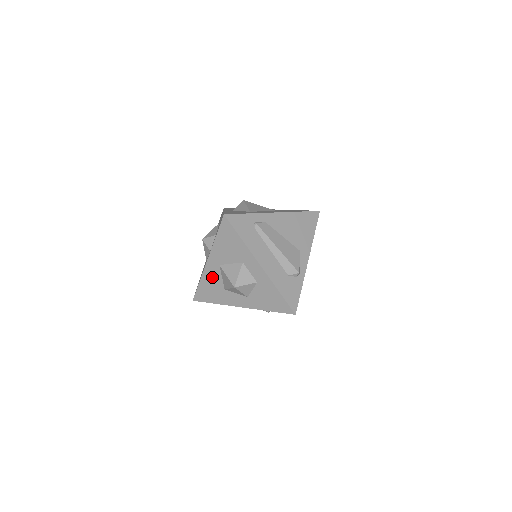
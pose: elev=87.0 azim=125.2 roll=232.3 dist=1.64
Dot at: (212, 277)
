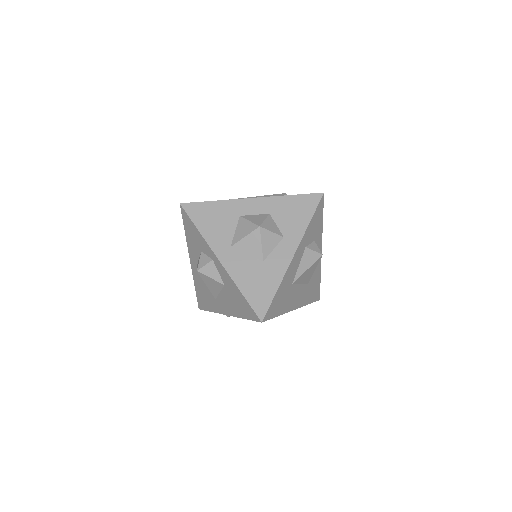
Dot at: (241, 268)
